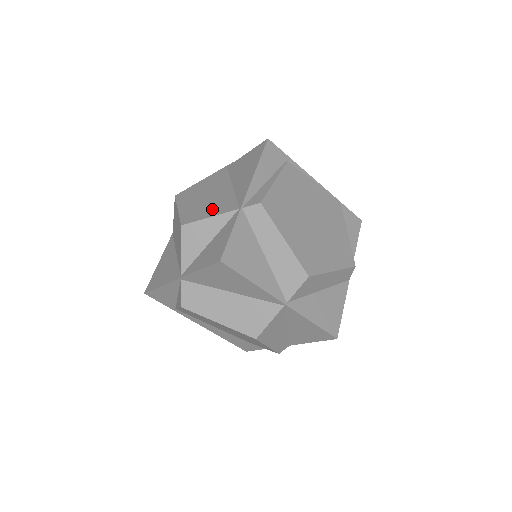
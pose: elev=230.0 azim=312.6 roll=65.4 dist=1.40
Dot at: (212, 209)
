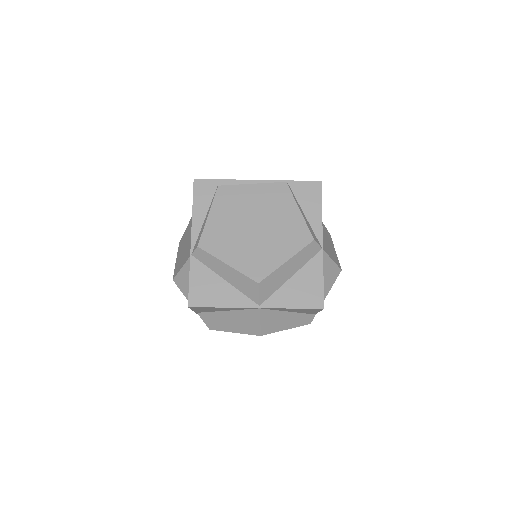
Dot at: (183, 258)
